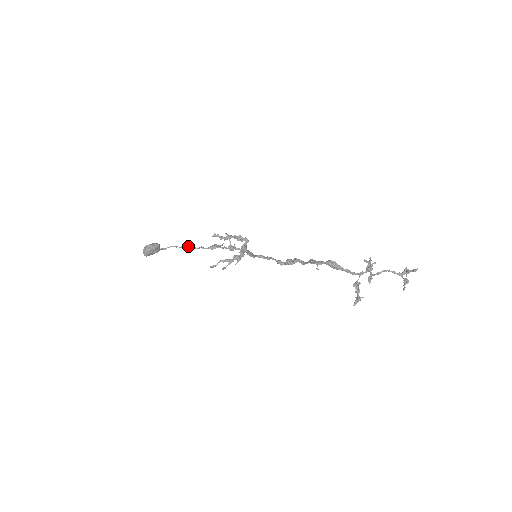
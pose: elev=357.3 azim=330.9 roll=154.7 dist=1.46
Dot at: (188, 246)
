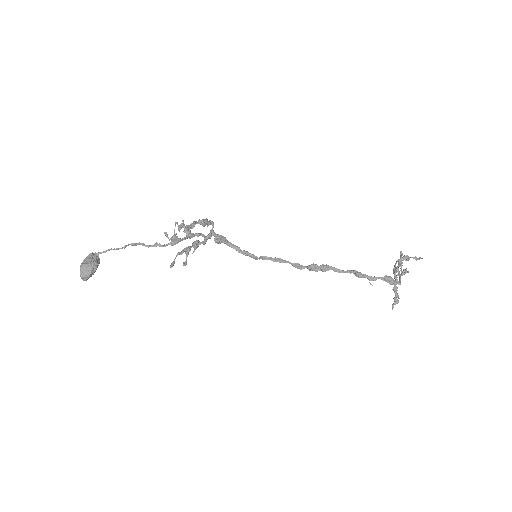
Dot at: (134, 244)
